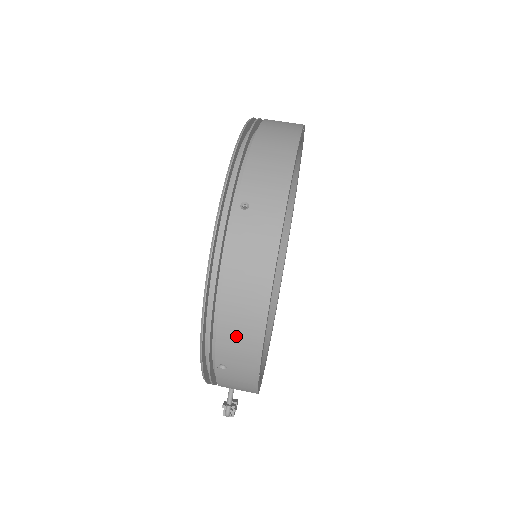
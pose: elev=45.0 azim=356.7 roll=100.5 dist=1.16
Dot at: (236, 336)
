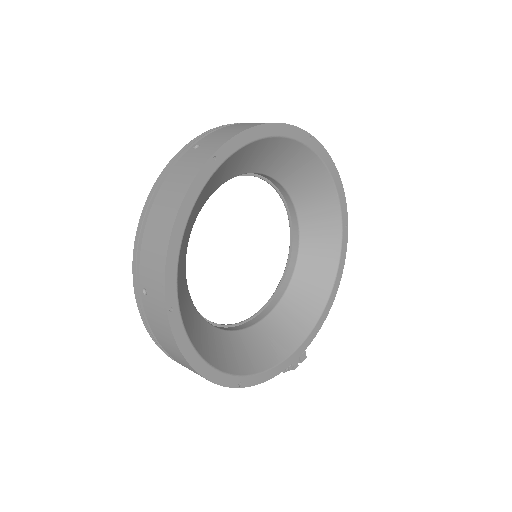
Dot at: occluded
